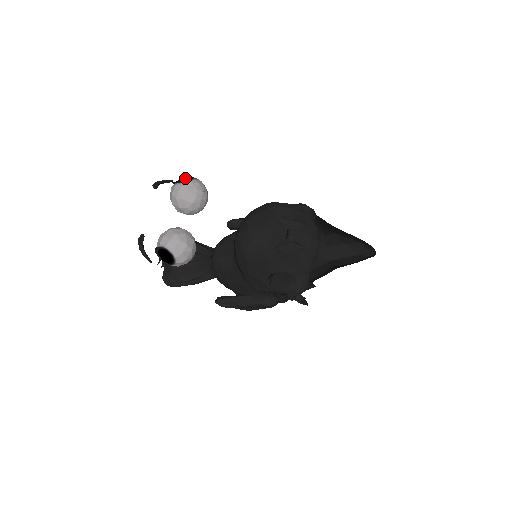
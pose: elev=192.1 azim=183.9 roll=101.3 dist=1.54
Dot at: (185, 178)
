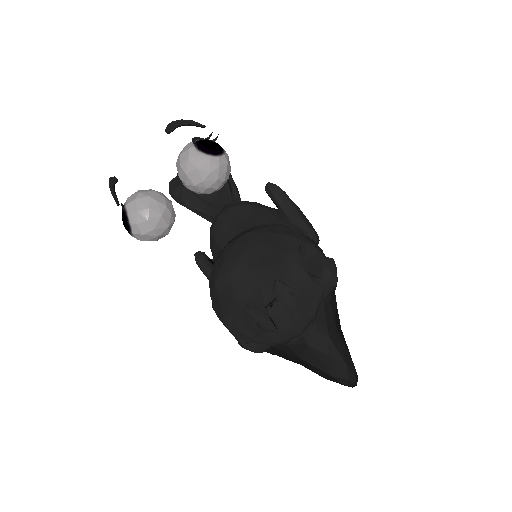
Dot at: (208, 147)
